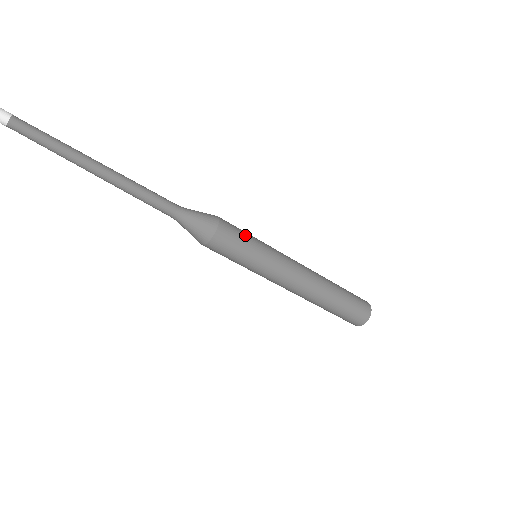
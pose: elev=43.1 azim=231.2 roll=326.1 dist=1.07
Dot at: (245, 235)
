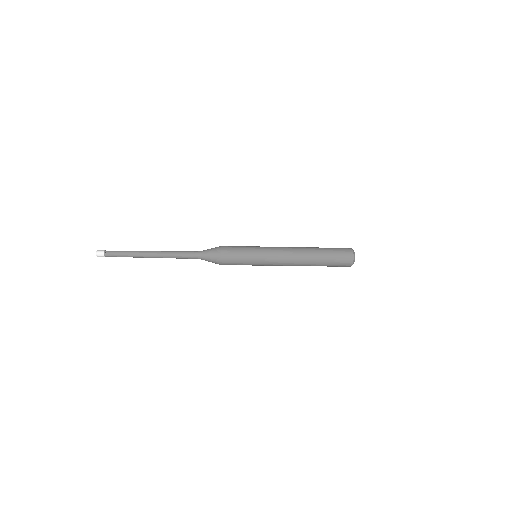
Dot at: (240, 257)
